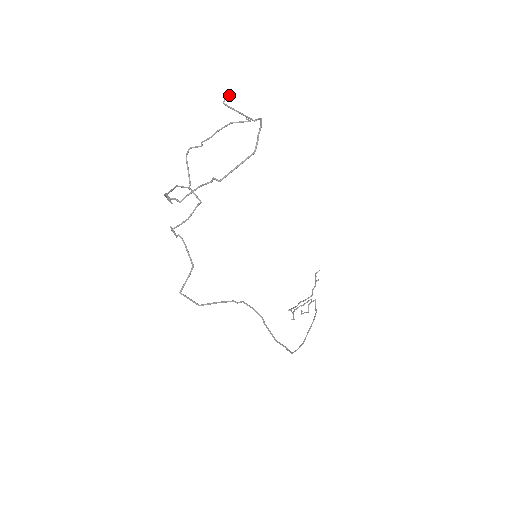
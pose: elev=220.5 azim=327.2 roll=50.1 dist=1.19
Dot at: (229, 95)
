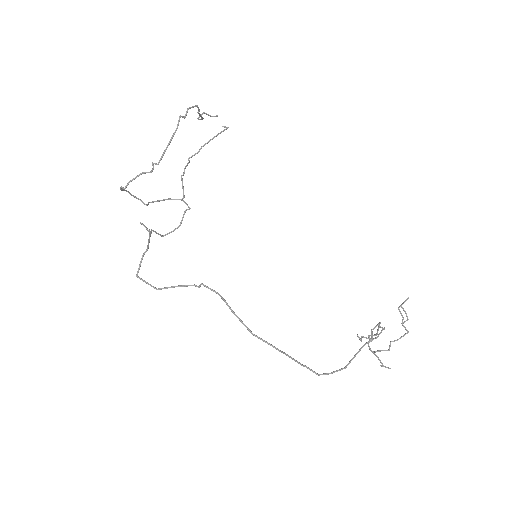
Dot at: (207, 114)
